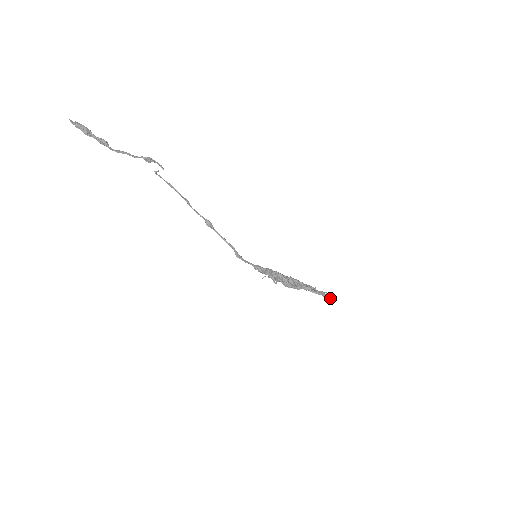
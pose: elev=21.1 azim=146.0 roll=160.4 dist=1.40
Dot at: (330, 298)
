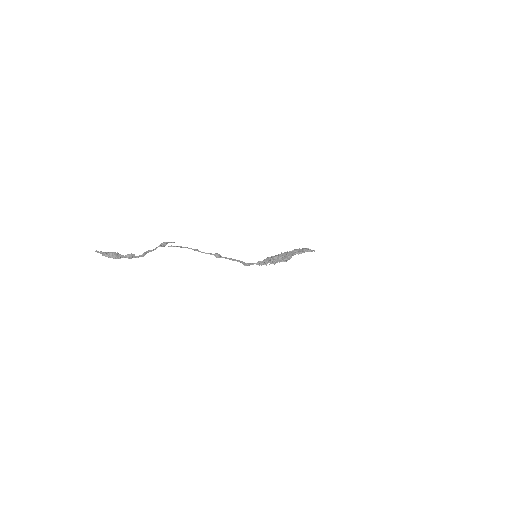
Dot at: (312, 250)
